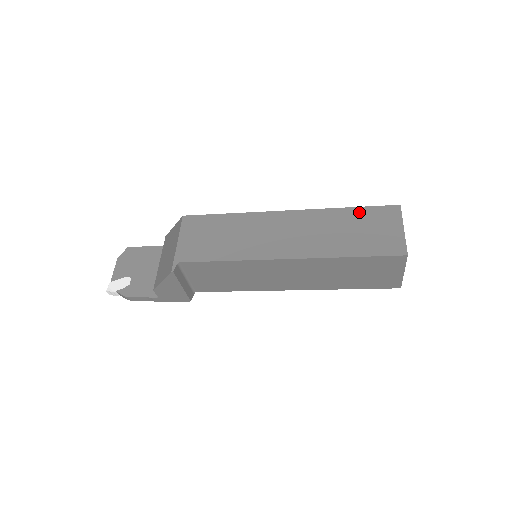
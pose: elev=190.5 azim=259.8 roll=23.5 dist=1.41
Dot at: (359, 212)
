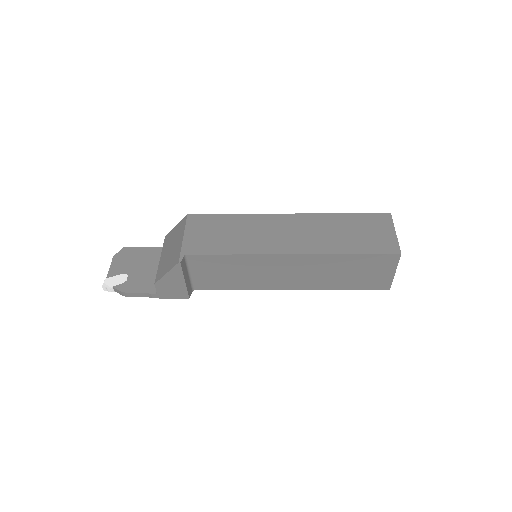
Dot at: (355, 217)
